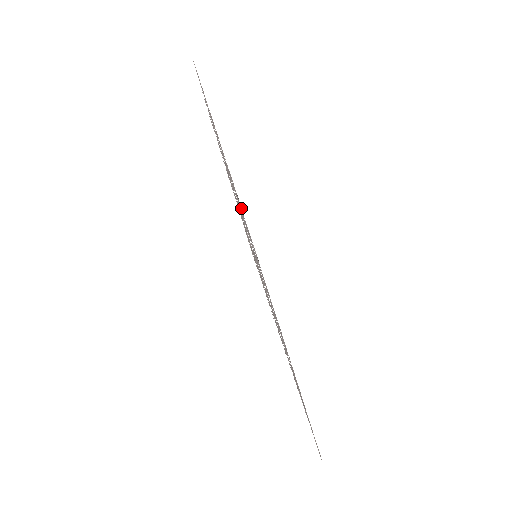
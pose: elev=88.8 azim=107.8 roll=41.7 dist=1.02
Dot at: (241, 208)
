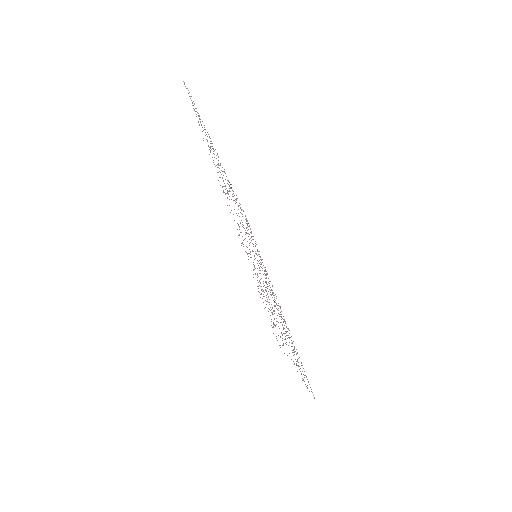
Dot at: occluded
